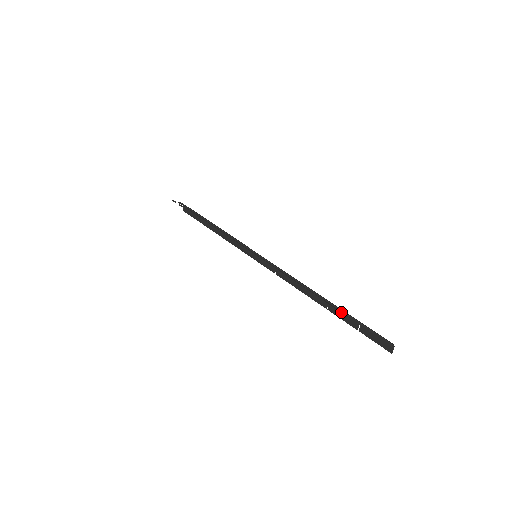
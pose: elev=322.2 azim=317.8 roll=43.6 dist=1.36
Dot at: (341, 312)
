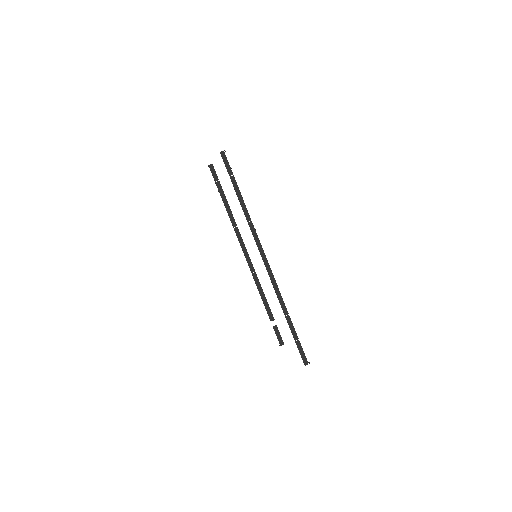
Dot at: (279, 341)
